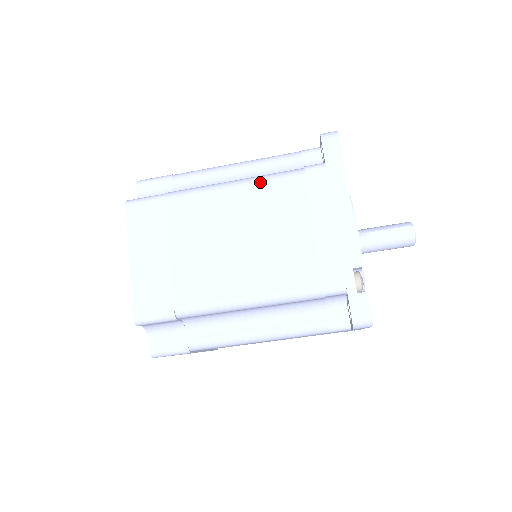
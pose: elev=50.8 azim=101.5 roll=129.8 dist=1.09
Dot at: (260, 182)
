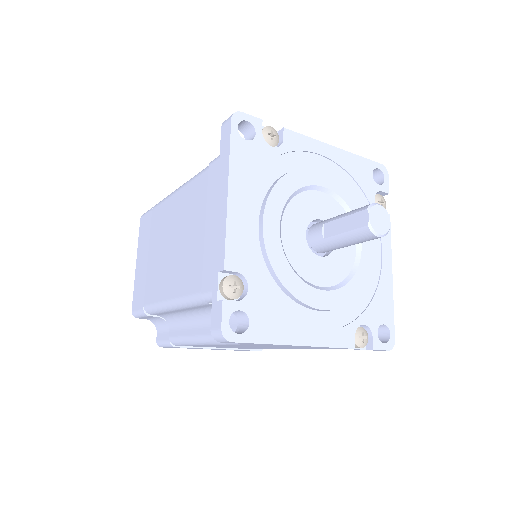
Dot at: (187, 184)
